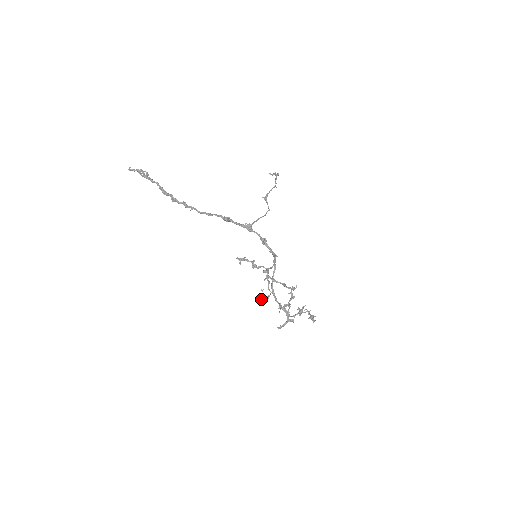
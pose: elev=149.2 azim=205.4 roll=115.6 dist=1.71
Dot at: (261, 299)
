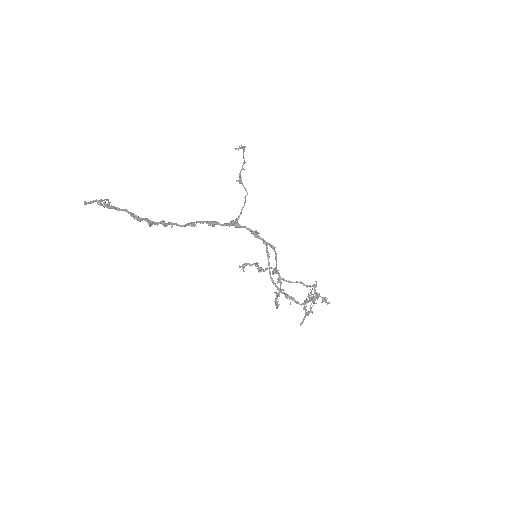
Dot at: (277, 303)
